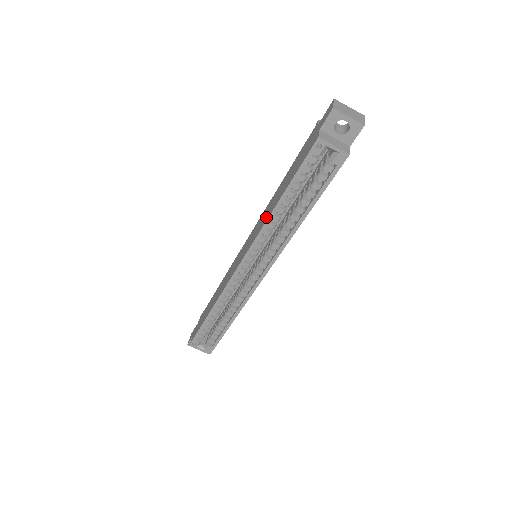
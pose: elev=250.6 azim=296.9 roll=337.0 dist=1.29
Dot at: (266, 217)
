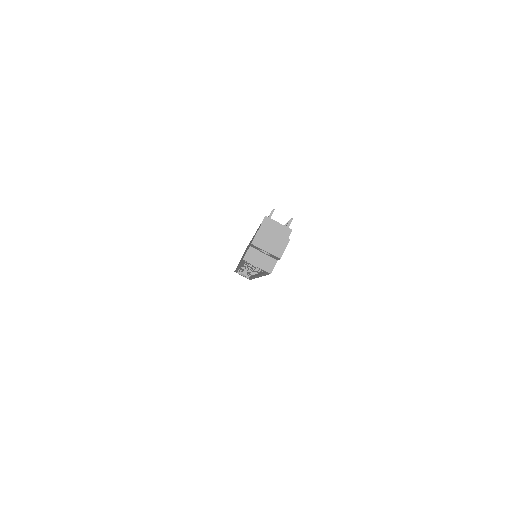
Dot at: occluded
